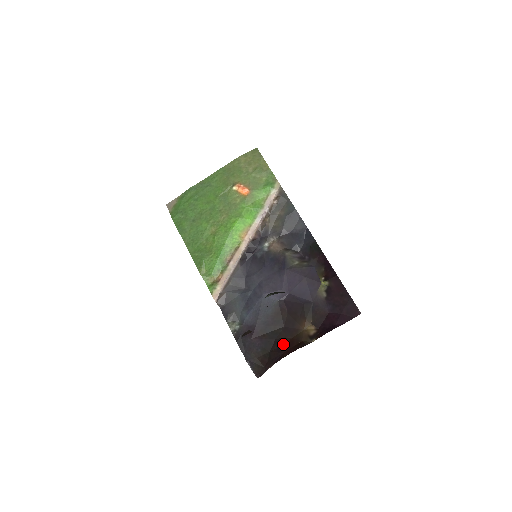
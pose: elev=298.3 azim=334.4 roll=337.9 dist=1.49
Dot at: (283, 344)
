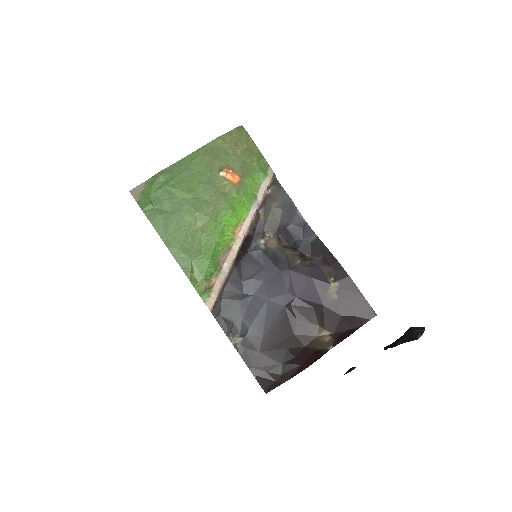
Dot at: (297, 354)
